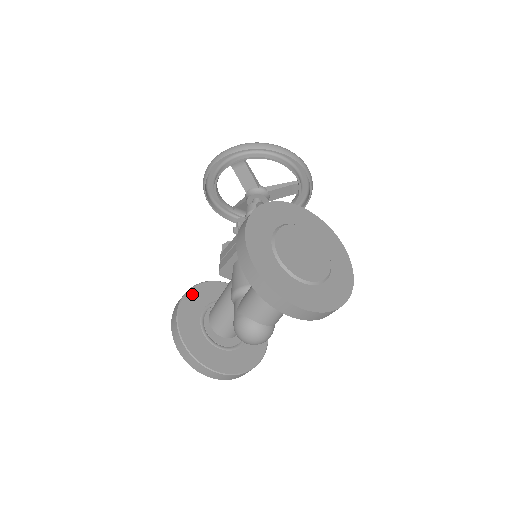
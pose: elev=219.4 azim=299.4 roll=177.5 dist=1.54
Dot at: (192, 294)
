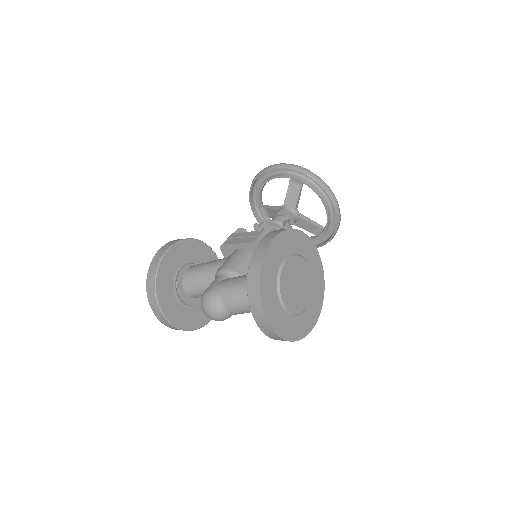
Dot at: (188, 243)
